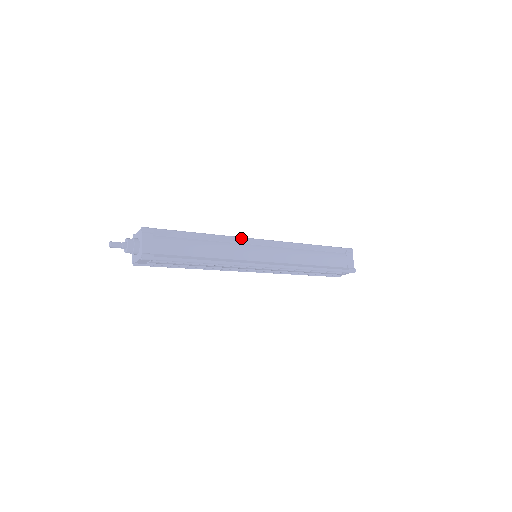
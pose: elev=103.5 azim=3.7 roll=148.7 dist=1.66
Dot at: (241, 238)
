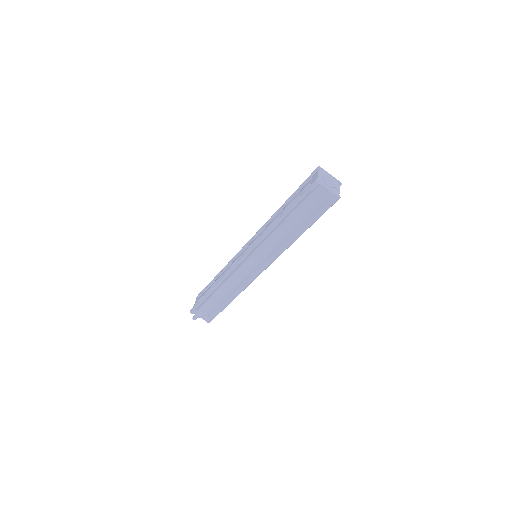
Dot at: (232, 271)
